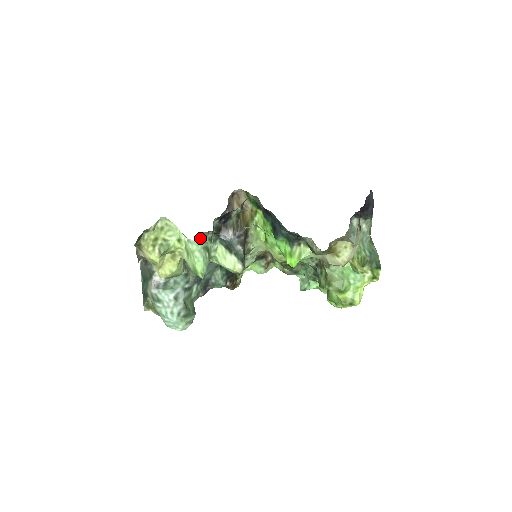
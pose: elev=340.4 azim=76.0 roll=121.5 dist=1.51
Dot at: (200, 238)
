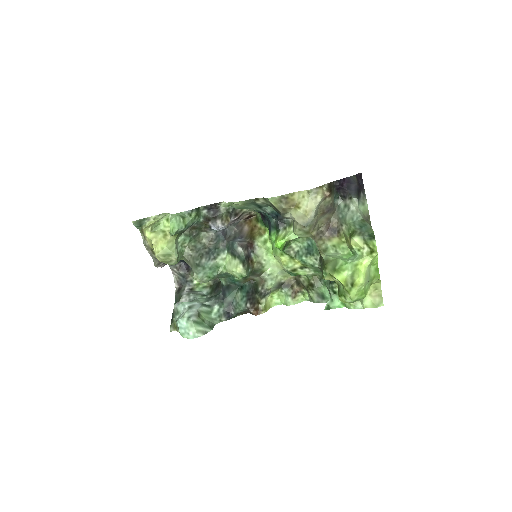
Dot at: (202, 239)
